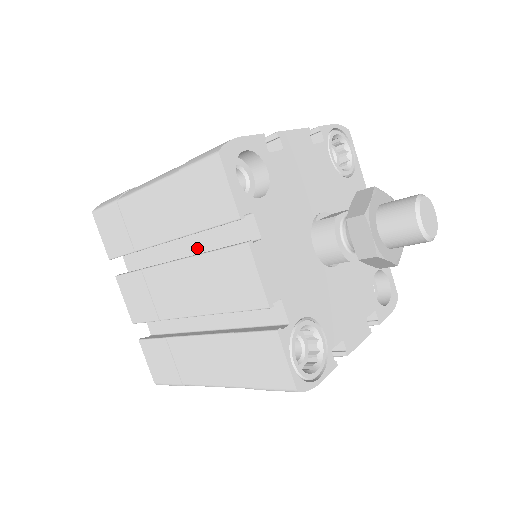
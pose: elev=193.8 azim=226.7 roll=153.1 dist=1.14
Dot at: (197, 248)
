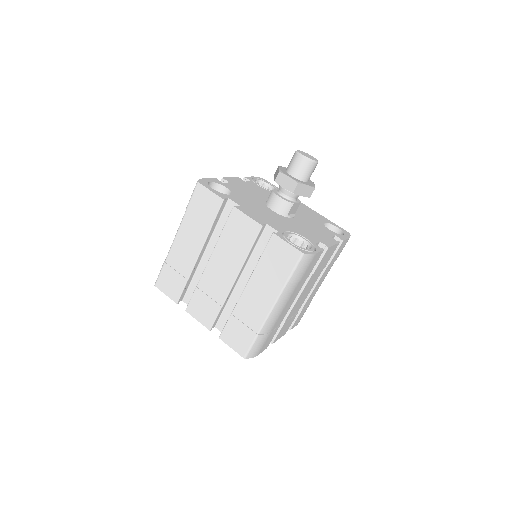
Dot at: occluded
